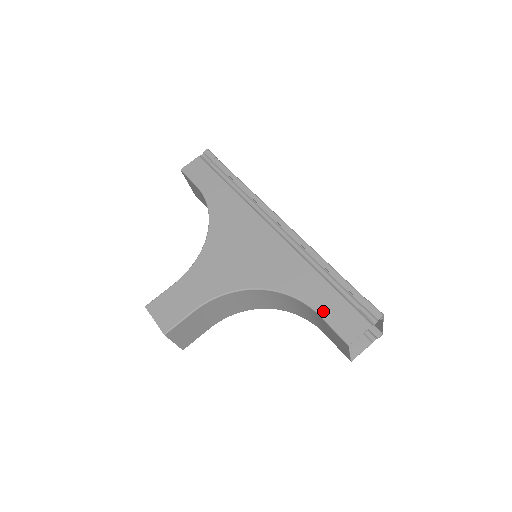
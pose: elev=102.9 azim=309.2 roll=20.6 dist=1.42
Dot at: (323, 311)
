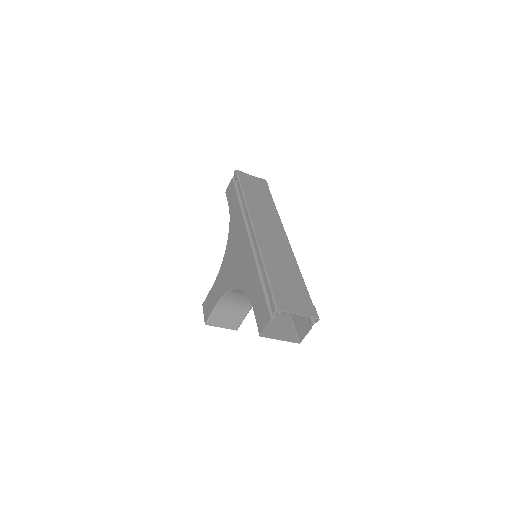
Dot at: (255, 307)
